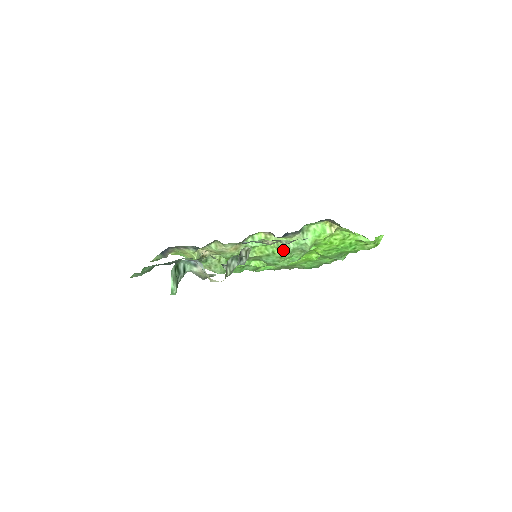
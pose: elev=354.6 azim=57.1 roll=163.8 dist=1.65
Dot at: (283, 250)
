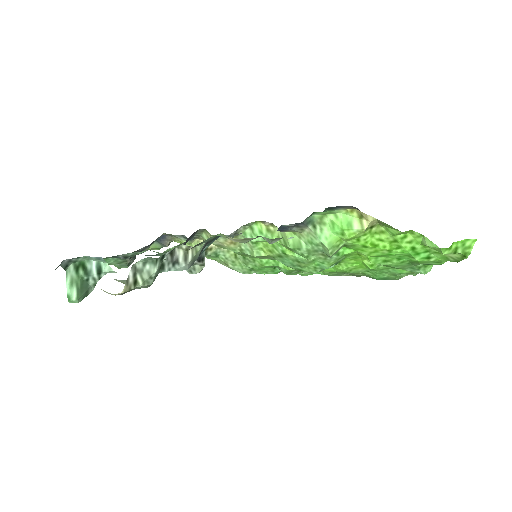
Dot at: (294, 251)
